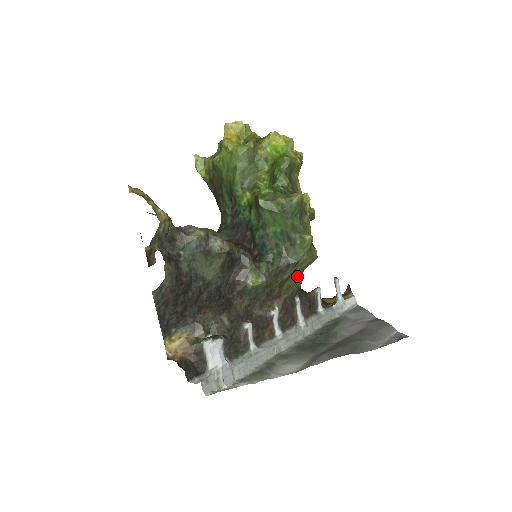
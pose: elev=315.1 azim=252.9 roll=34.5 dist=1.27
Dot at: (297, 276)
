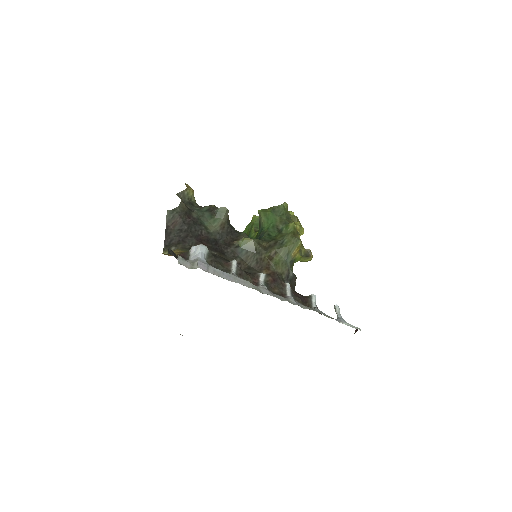
Dot at: (285, 257)
